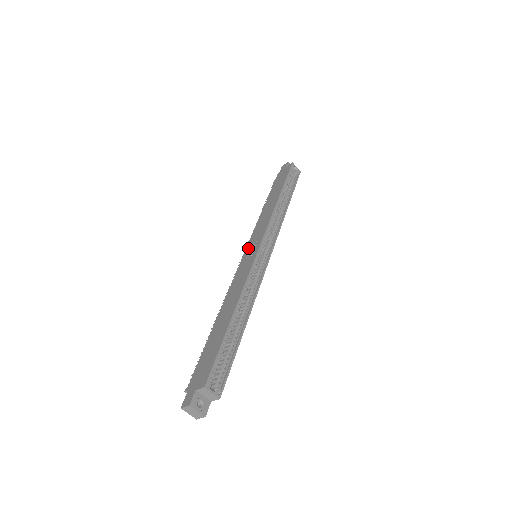
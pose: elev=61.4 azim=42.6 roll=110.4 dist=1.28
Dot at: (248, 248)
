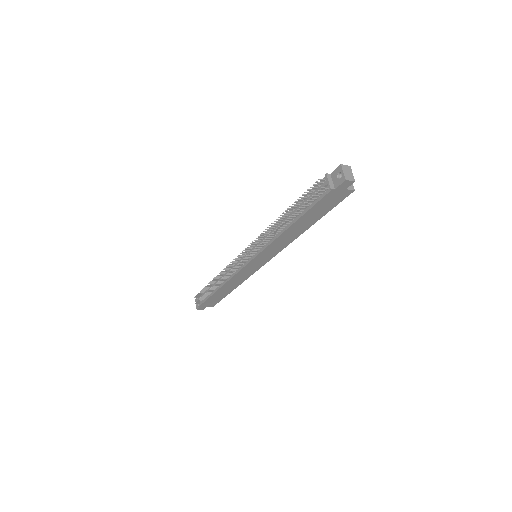
Dot at: occluded
